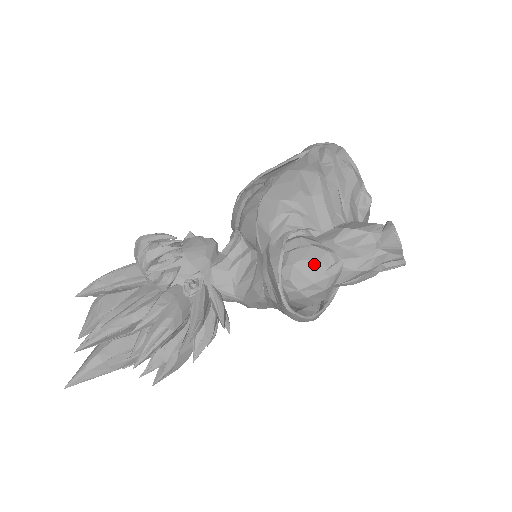
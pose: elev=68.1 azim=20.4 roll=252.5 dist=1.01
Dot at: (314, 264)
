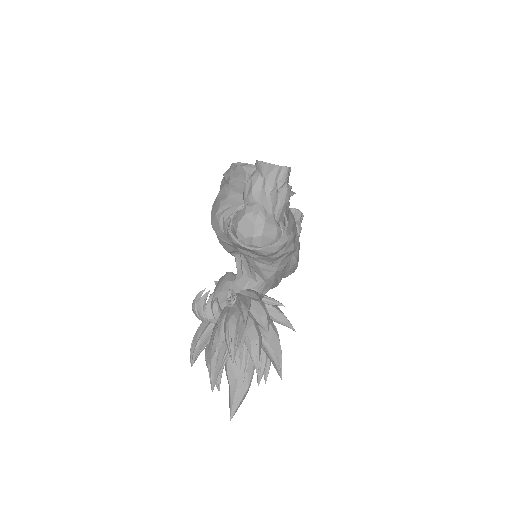
Dot at: (244, 218)
